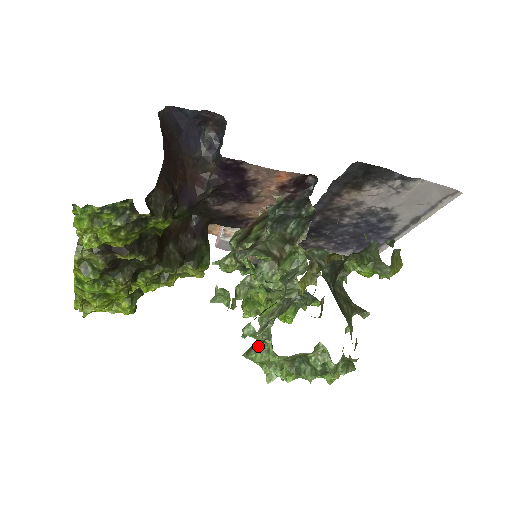
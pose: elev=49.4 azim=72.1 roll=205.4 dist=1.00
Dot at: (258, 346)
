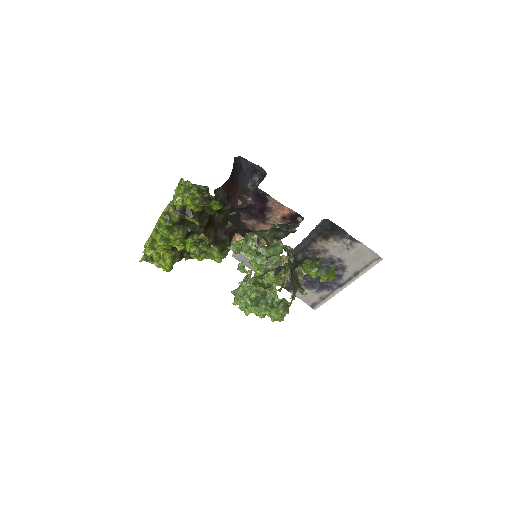
Dot at: occluded
